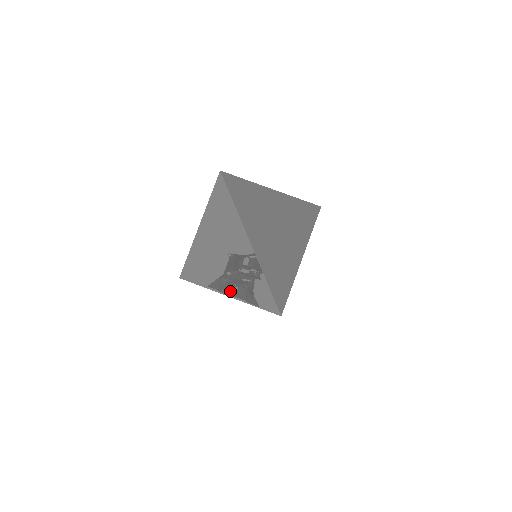
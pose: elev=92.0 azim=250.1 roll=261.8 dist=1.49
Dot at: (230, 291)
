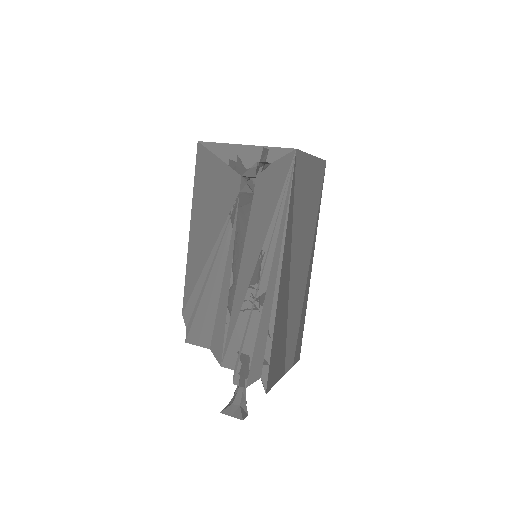
Dot at: (245, 145)
